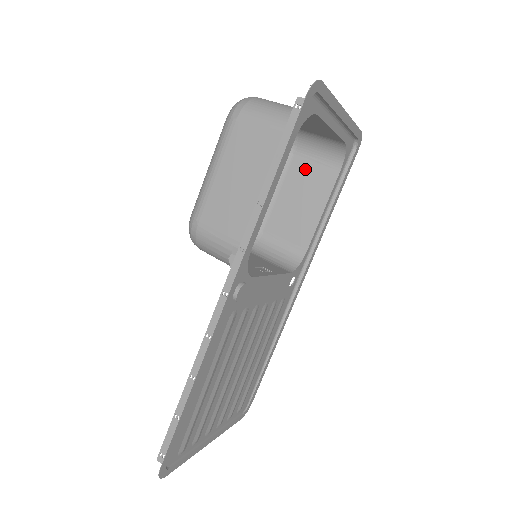
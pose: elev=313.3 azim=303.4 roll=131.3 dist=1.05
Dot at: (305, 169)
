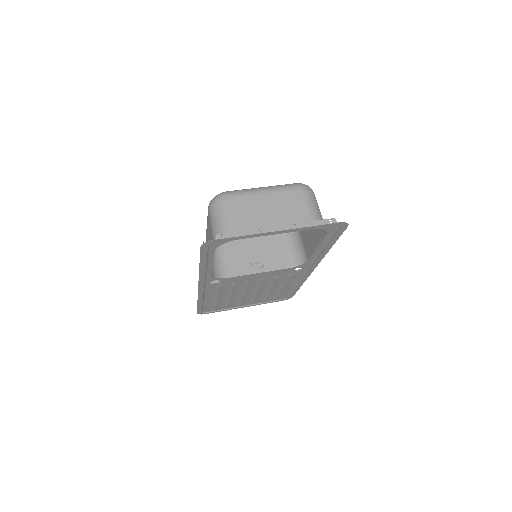
Dot at: occluded
